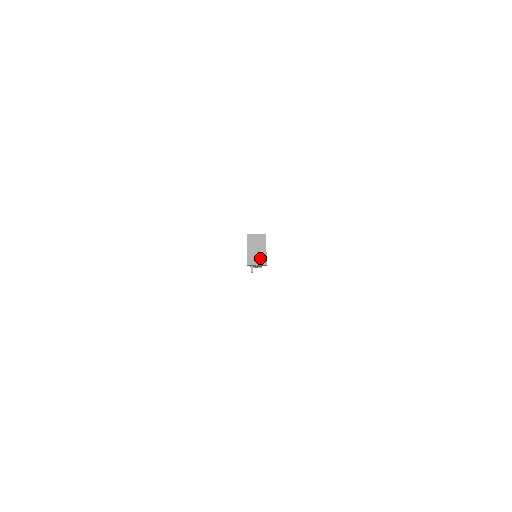
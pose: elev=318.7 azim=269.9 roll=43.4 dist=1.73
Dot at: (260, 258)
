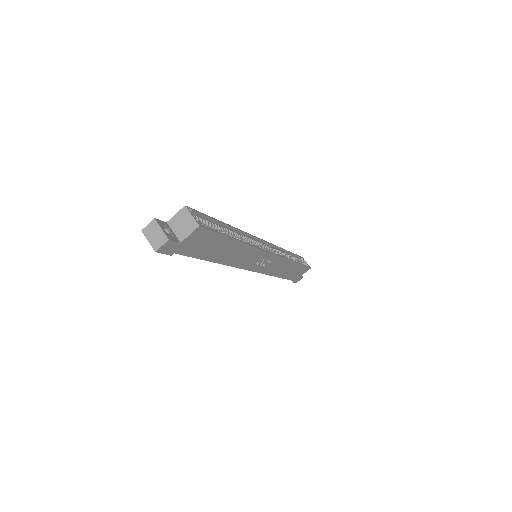
Dot at: (158, 238)
